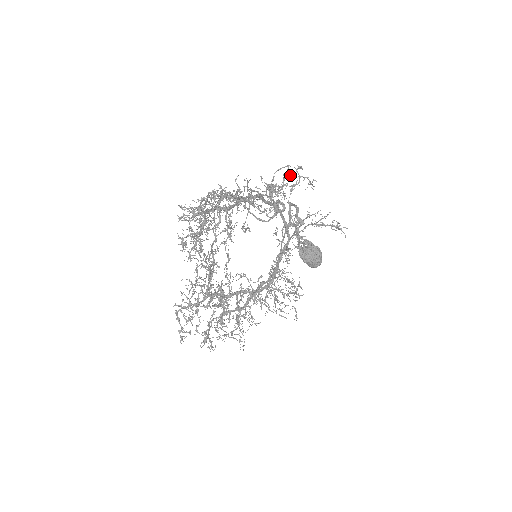
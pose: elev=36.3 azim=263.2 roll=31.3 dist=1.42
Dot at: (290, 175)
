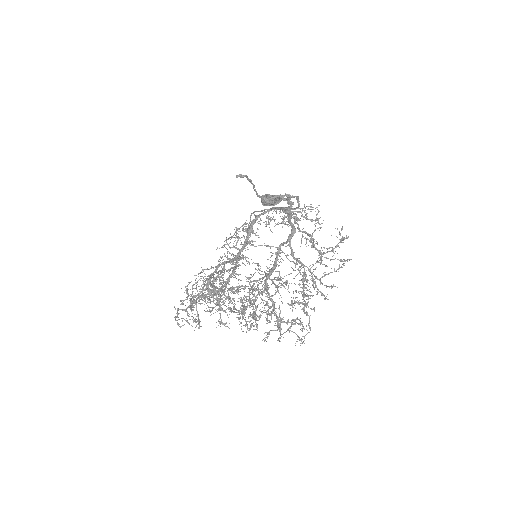
Dot at: (344, 265)
